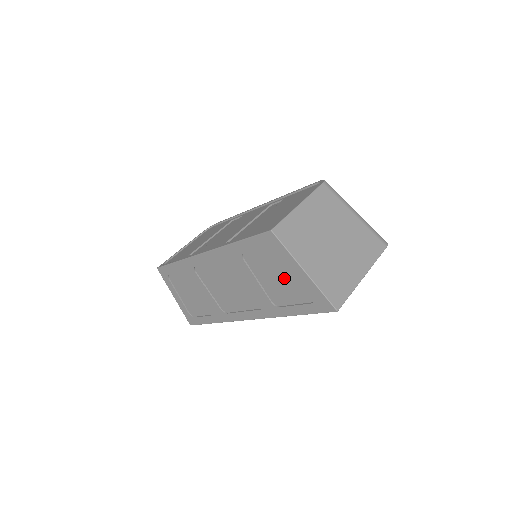
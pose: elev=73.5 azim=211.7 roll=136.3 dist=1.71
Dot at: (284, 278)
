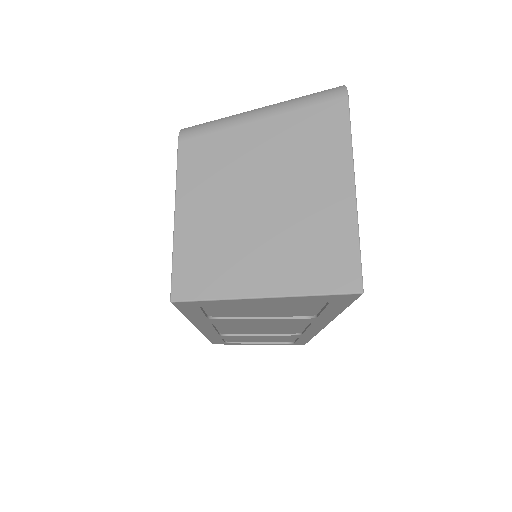
Dot at: (268, 306)
